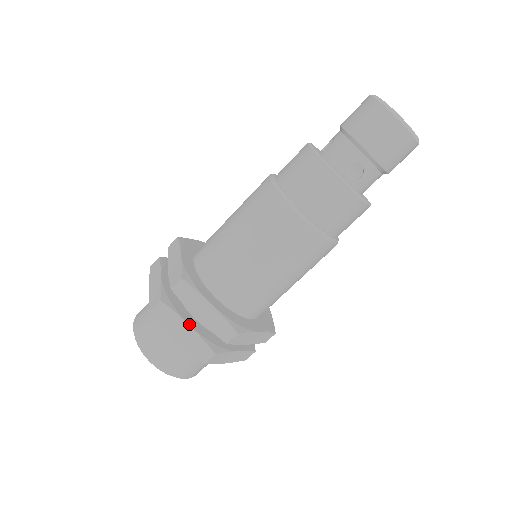
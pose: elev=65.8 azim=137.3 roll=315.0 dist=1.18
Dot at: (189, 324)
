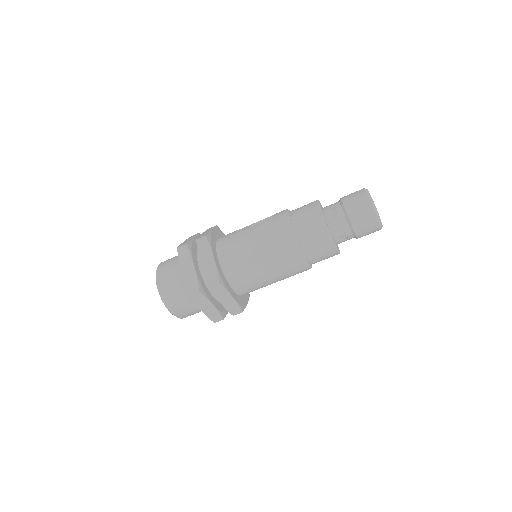
Dot at: (213, 304)
